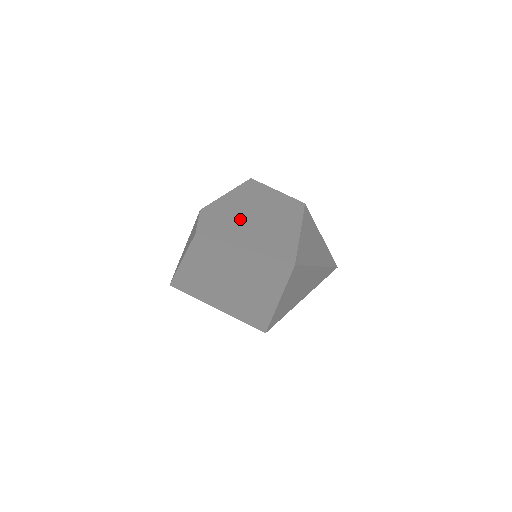
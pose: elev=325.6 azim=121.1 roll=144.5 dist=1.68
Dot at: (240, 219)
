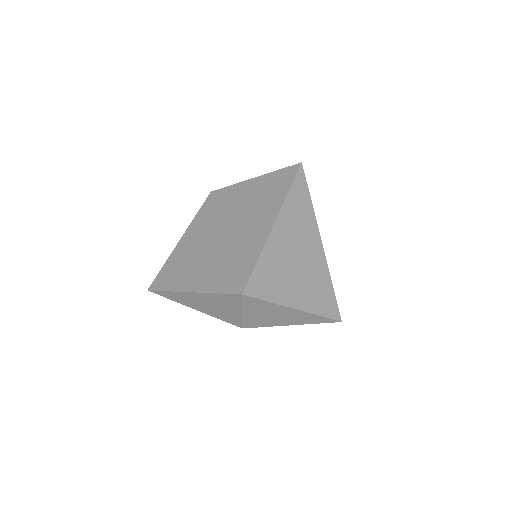
Dot at: occluded
